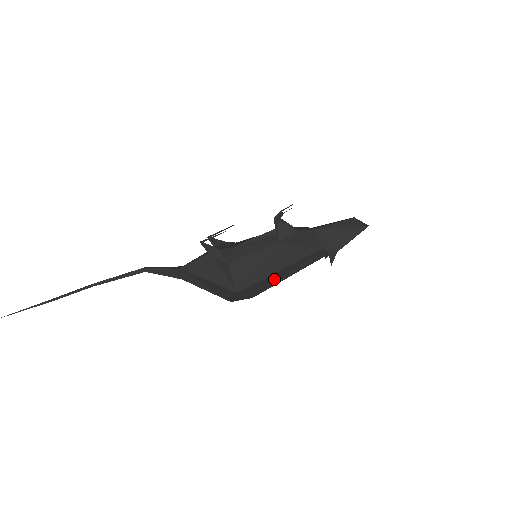
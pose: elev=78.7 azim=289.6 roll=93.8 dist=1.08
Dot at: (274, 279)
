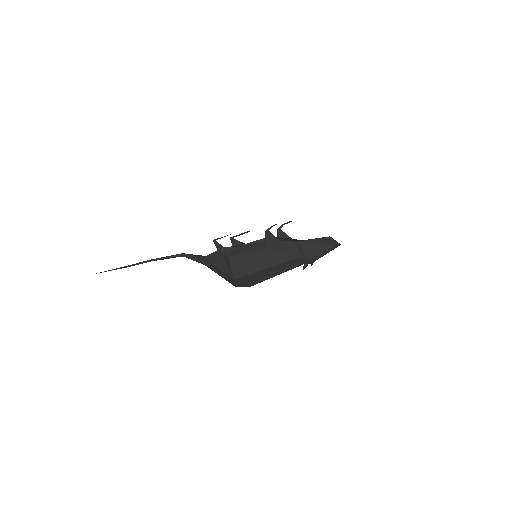
Dot at: (264, 275)
